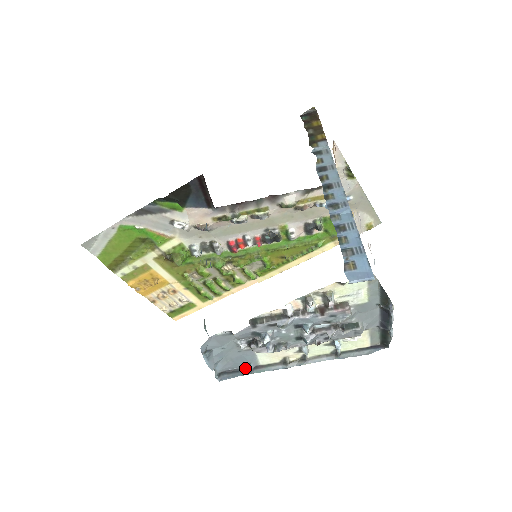
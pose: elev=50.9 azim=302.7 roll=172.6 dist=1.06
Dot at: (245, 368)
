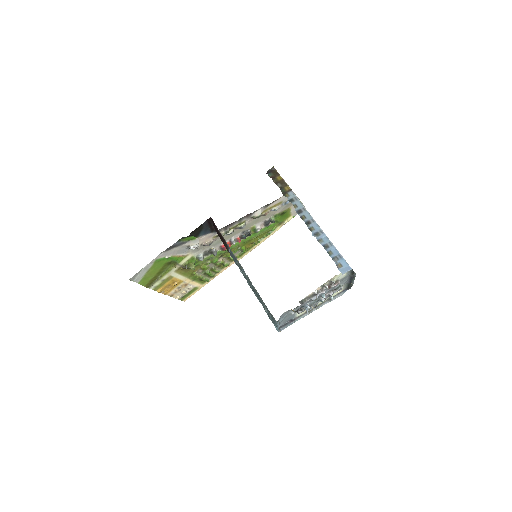
Dot at: (290, 321)
